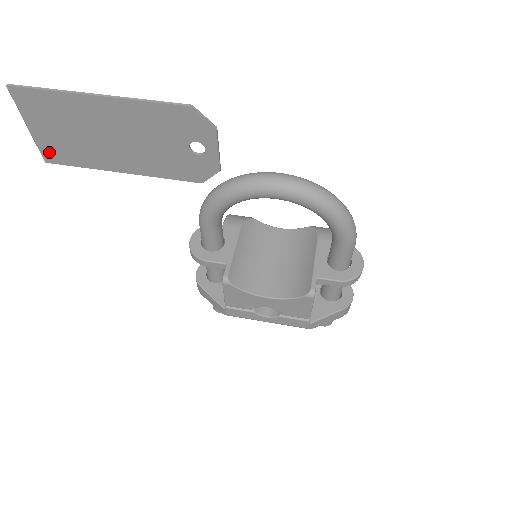
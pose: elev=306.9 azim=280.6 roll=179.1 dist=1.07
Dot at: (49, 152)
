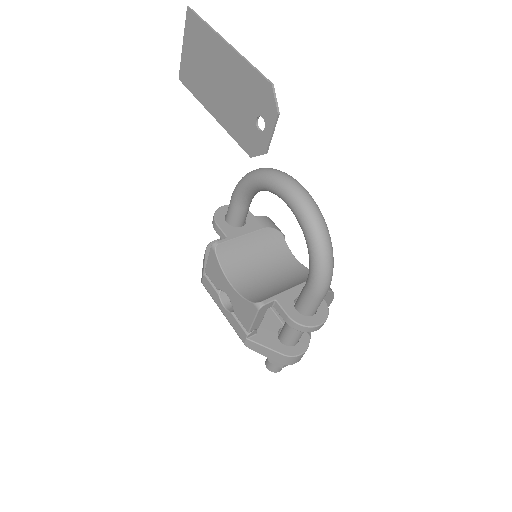
Dot at: (184, 72)
